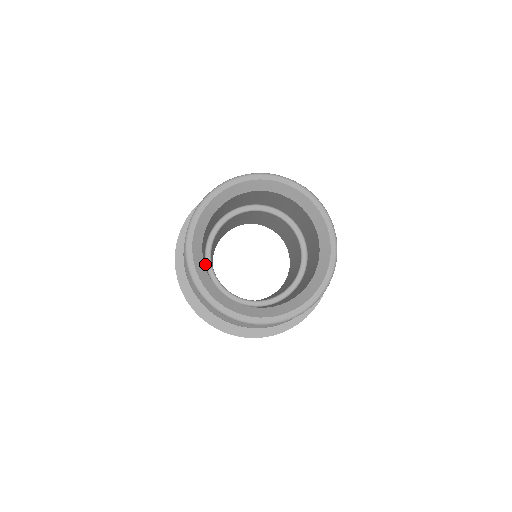
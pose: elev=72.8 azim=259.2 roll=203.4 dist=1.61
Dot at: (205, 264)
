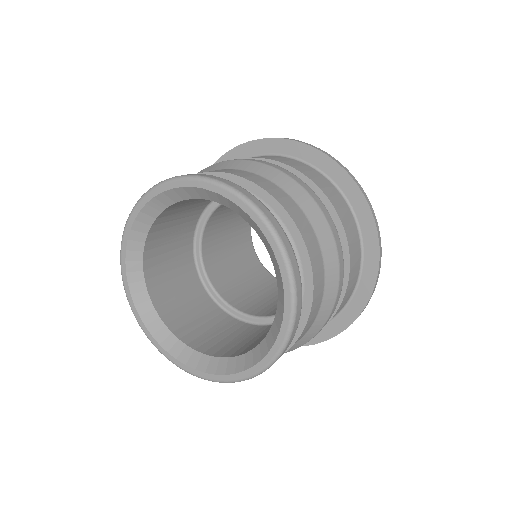
Dot at: (212, 309)
